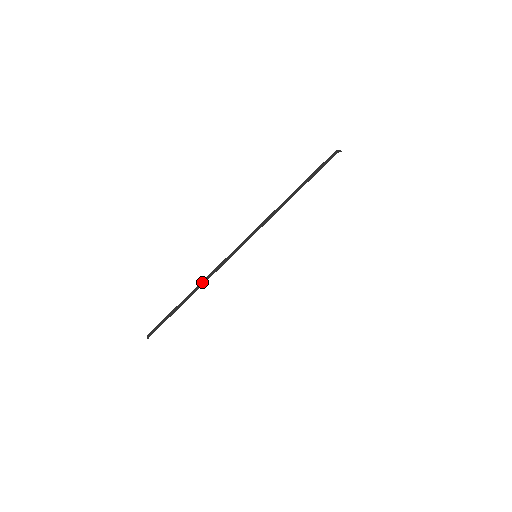
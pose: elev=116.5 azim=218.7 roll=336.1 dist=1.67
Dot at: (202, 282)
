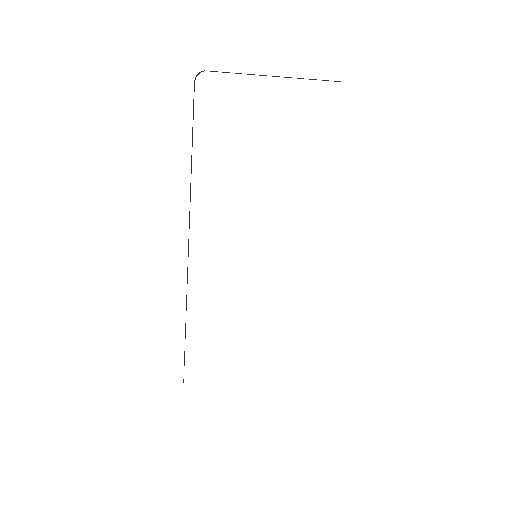
Dot at: occluded
